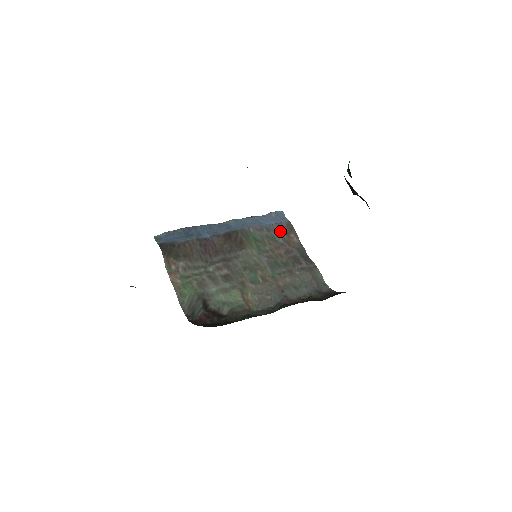
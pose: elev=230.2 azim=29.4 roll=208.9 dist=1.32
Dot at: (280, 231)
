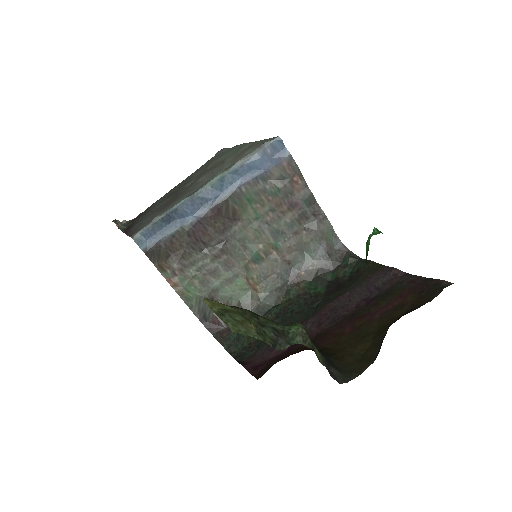
Dot at: (280, 177)
